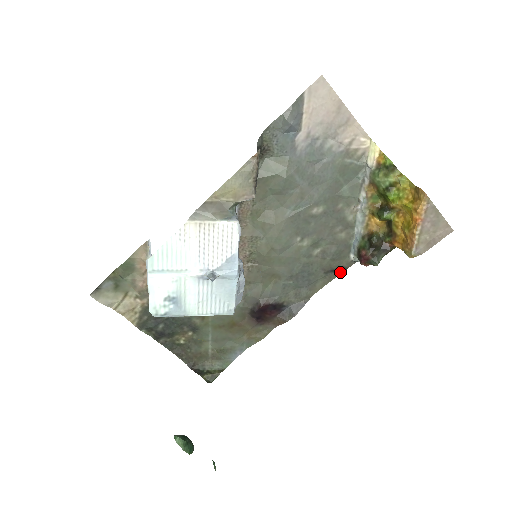
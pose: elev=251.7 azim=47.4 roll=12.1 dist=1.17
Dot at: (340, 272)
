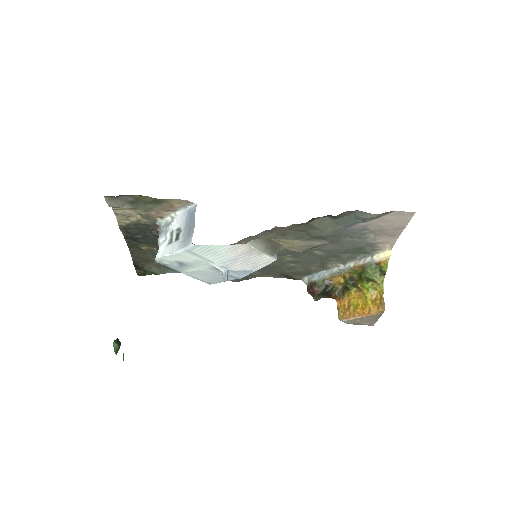
Dot at: (289, 278)
